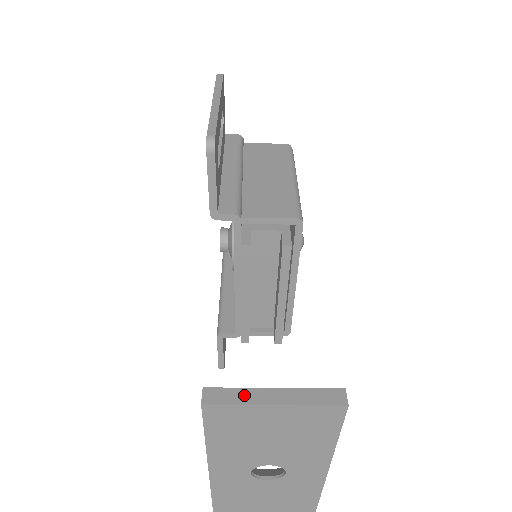
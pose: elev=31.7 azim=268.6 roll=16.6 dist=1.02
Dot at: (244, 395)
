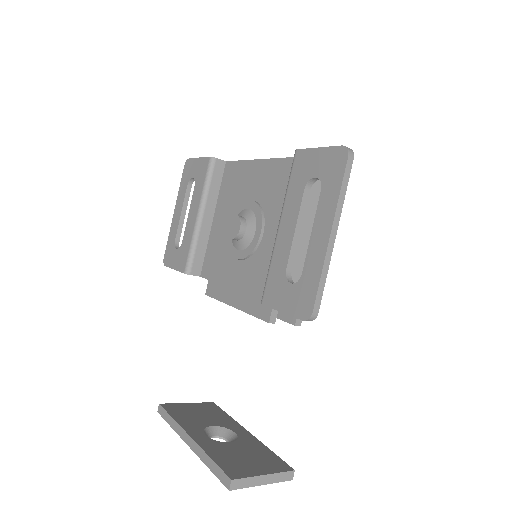
Dot at: (250, 482)
